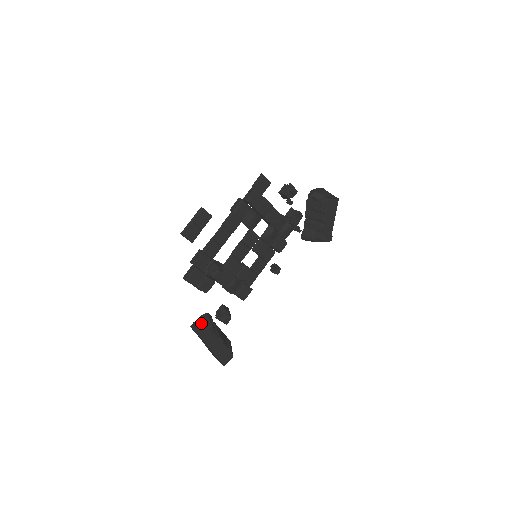
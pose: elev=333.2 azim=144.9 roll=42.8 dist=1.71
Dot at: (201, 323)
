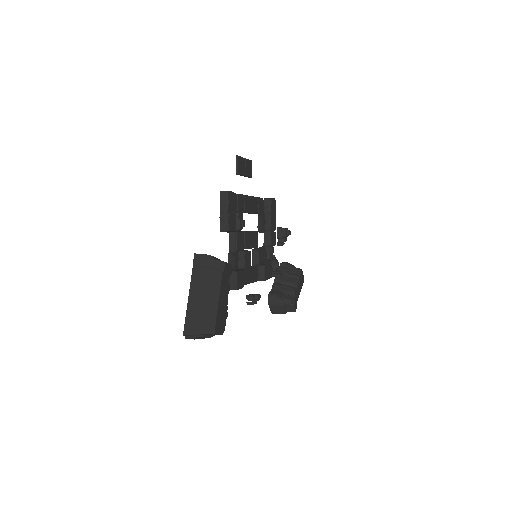
Dot at: occluded
